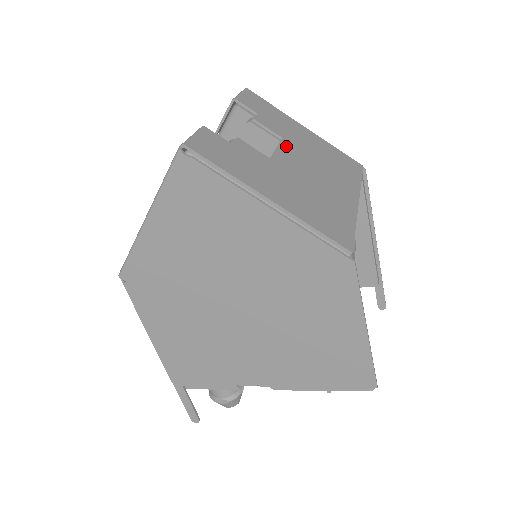
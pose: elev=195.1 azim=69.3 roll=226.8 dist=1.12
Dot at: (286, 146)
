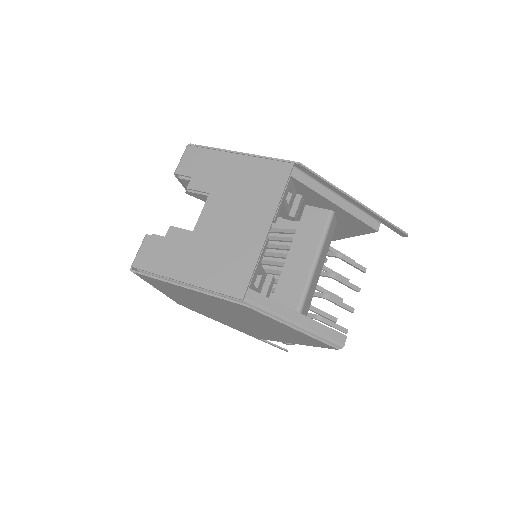
Dot at: (210, 203)
